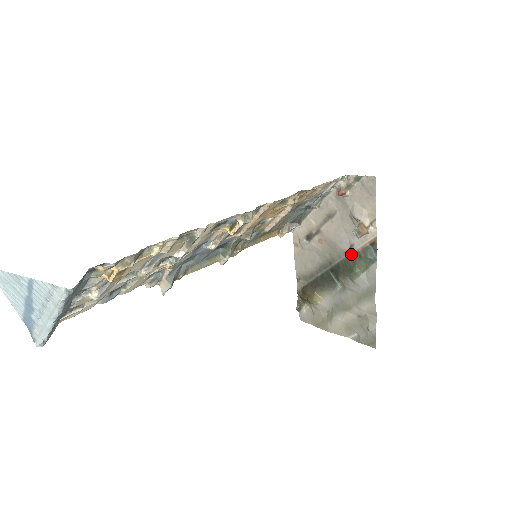
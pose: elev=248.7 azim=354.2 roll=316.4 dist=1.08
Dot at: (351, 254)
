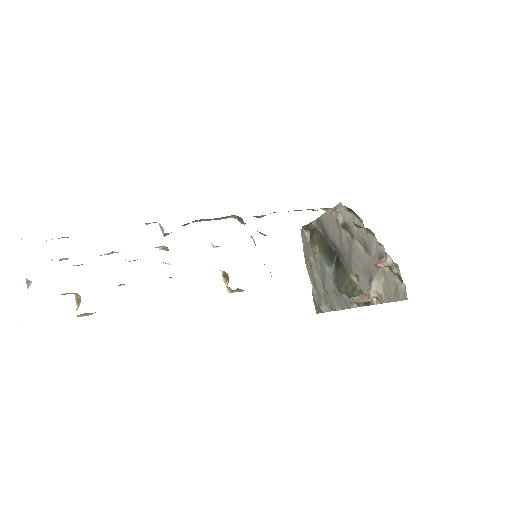
Dot at: (353, 279)
